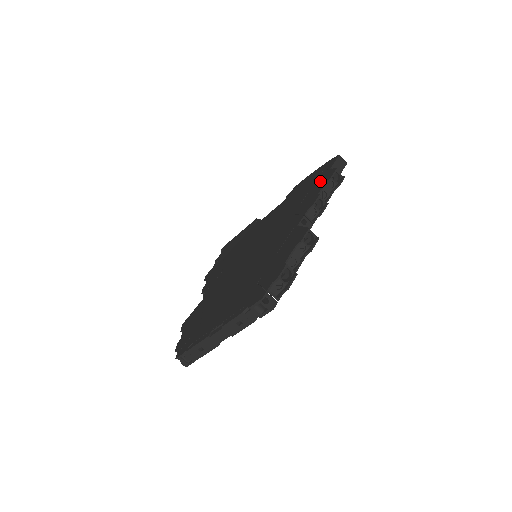
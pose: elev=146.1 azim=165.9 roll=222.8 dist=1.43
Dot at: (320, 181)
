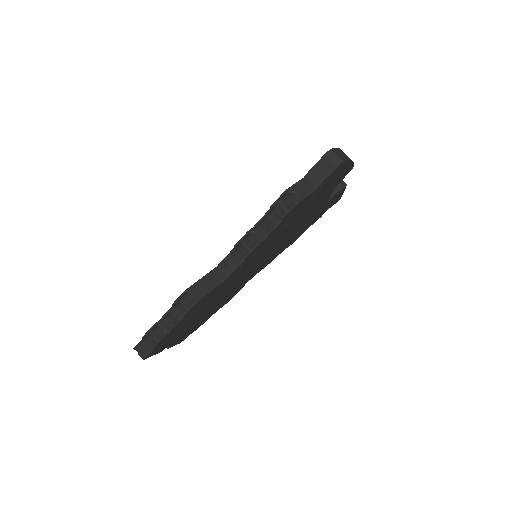
Dot at: occluded
